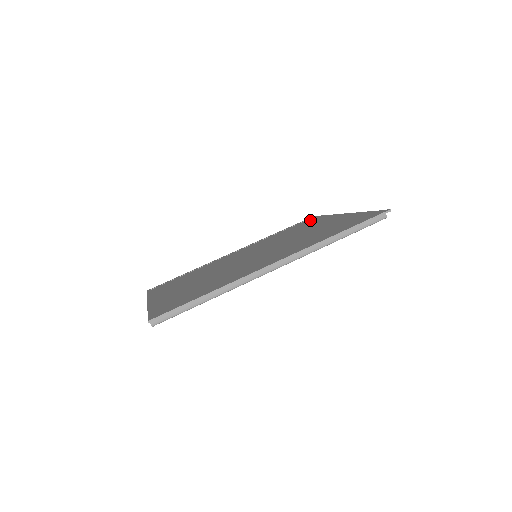
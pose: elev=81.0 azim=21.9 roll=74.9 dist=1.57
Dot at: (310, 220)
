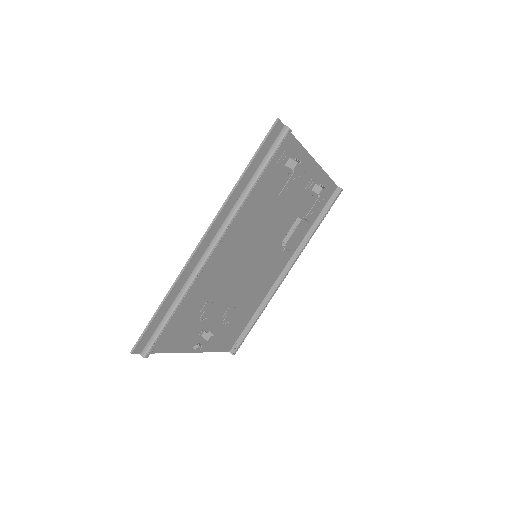
Dot at: occluded
